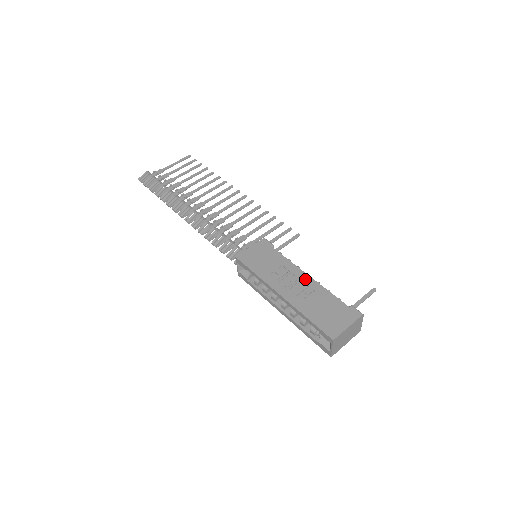
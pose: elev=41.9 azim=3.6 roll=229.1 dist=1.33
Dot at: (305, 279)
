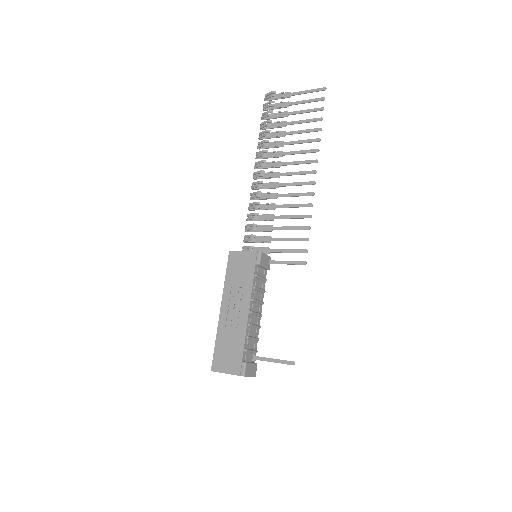
Dot at: (244, 314)
